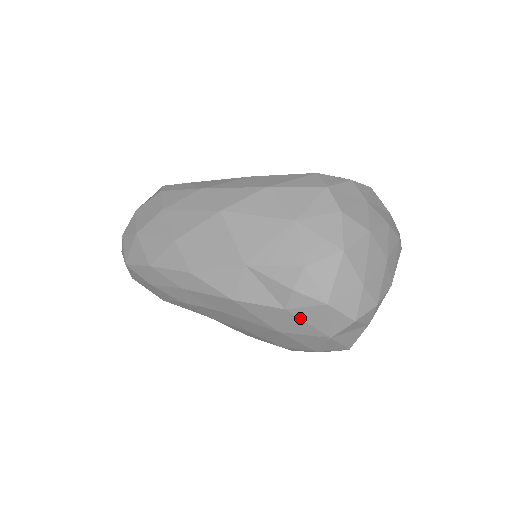
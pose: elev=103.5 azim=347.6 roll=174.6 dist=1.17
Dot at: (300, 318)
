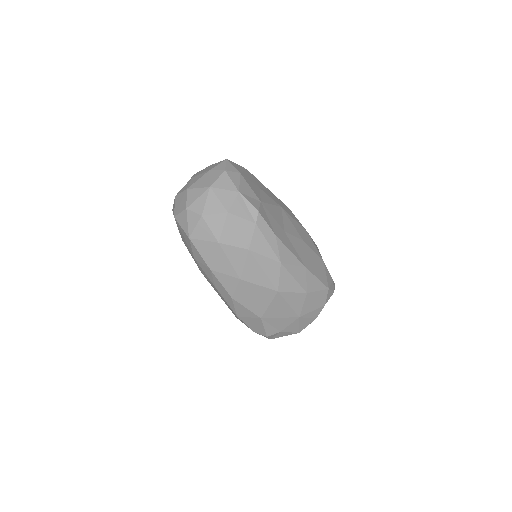
Dot at: occluded
